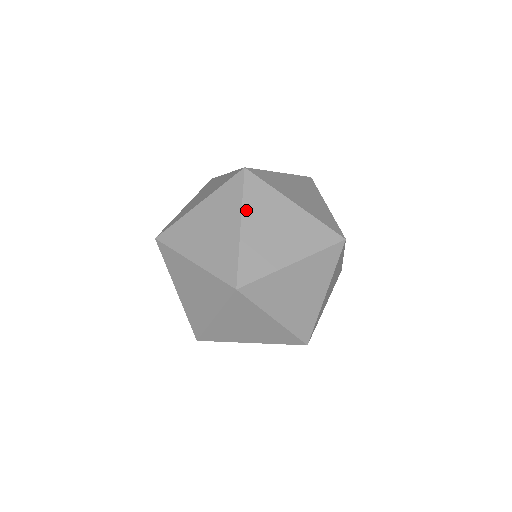
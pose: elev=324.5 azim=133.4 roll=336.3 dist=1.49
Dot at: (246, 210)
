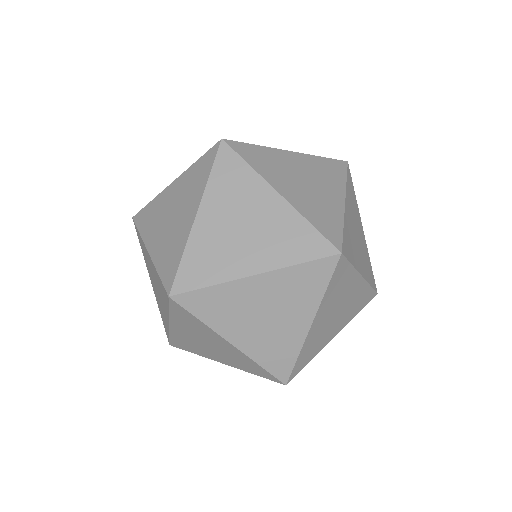
Dot at: (209, 195)
